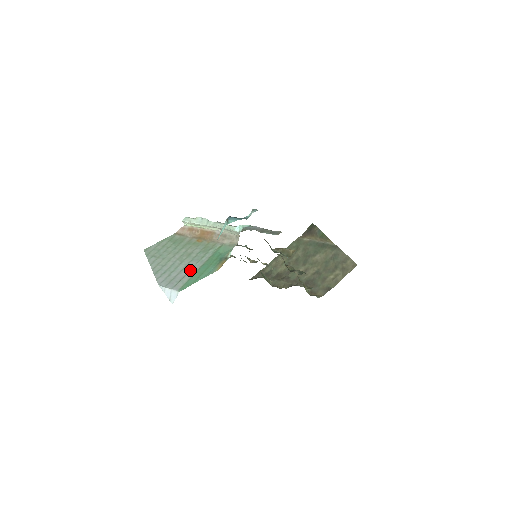
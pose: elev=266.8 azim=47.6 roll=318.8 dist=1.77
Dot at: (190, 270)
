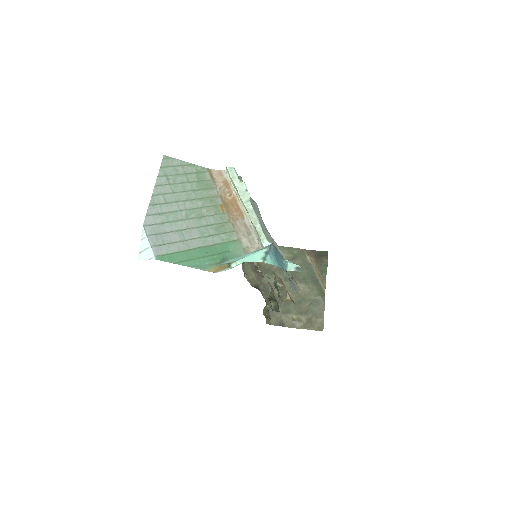
Dot at: (186, 240)
